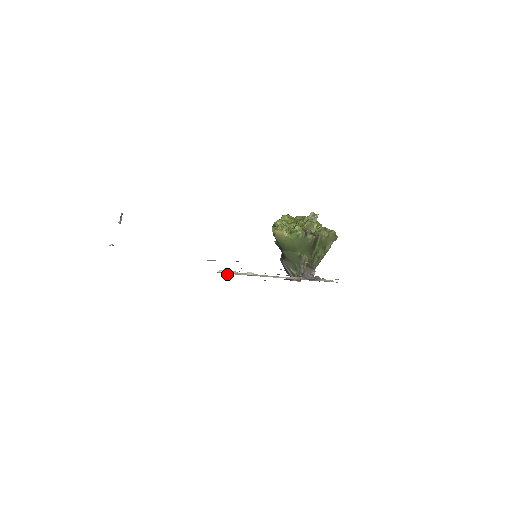
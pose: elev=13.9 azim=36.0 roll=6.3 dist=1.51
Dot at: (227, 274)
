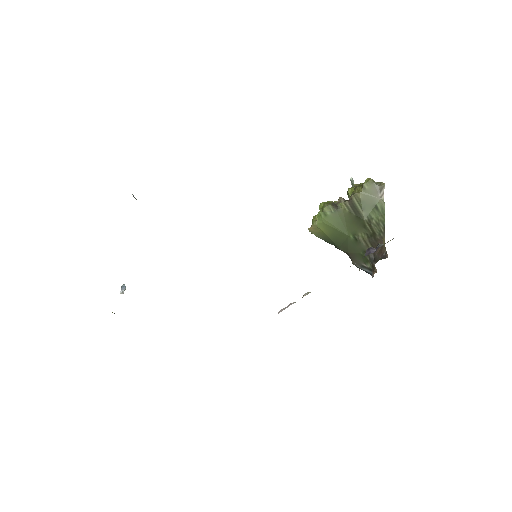
Dot at: occluded
